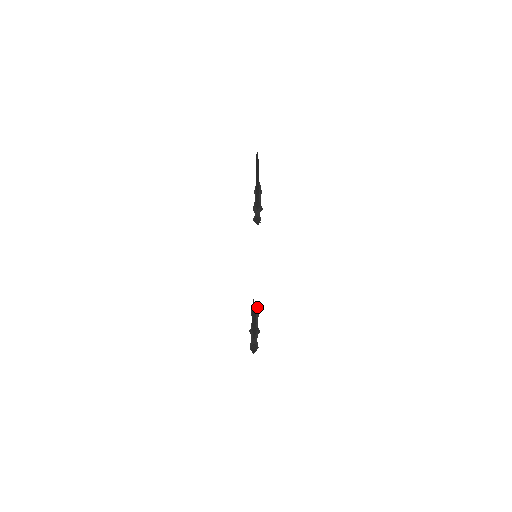
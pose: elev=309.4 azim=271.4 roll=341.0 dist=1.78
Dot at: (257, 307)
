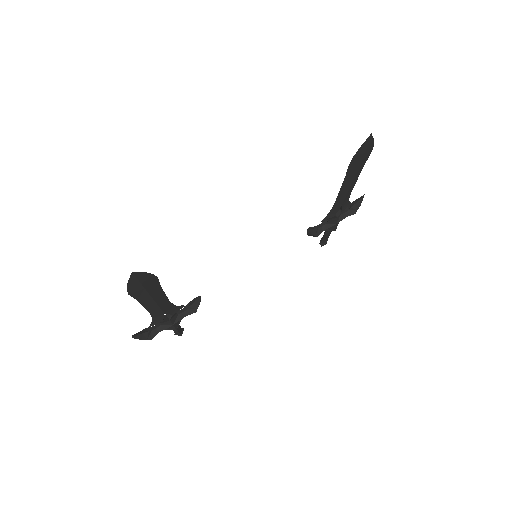
Dot at: (198, 304)
